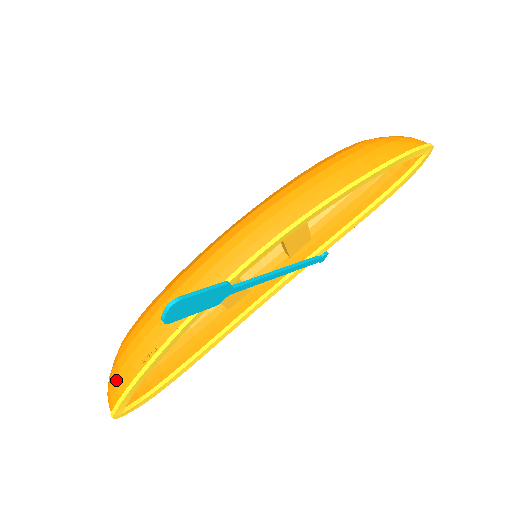
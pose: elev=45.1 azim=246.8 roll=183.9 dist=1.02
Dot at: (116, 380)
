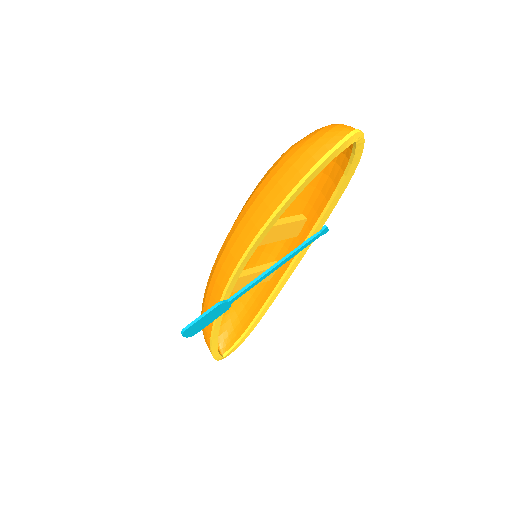
Dot at: occluded
